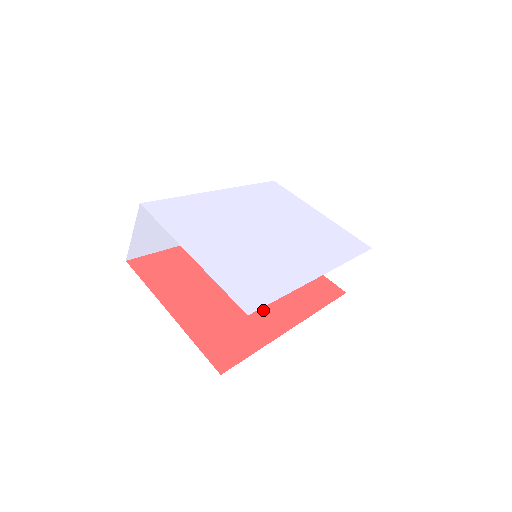
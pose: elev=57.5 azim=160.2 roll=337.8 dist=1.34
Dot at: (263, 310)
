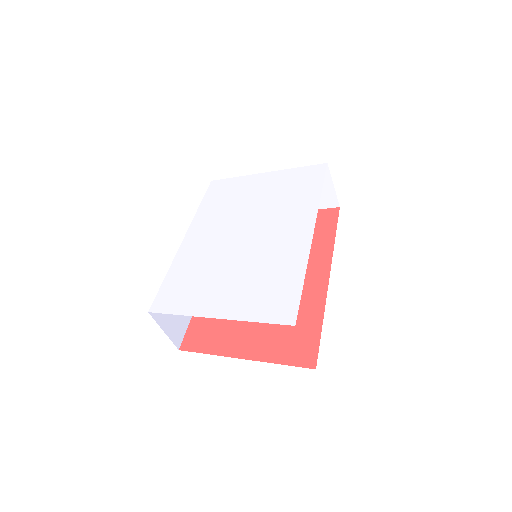
Dot at: occluded
